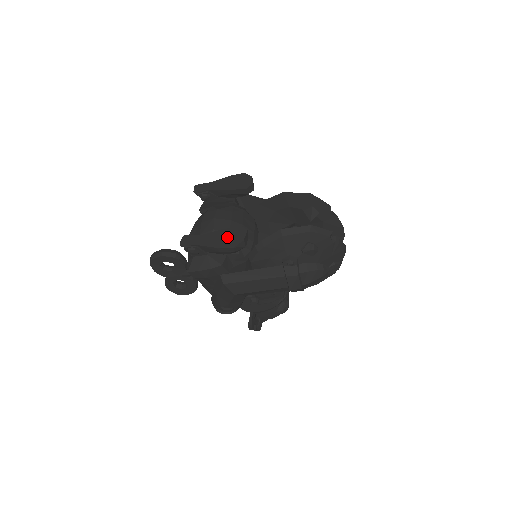
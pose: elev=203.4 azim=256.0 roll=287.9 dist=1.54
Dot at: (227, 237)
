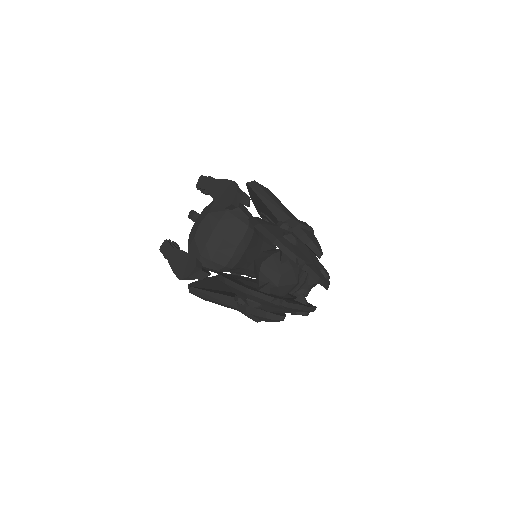
Dot at: (182, 264)
